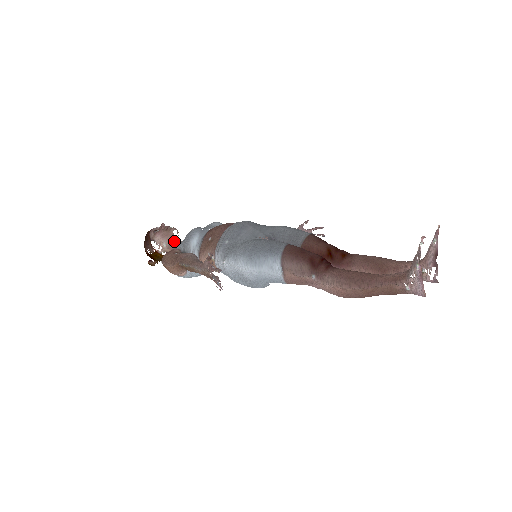
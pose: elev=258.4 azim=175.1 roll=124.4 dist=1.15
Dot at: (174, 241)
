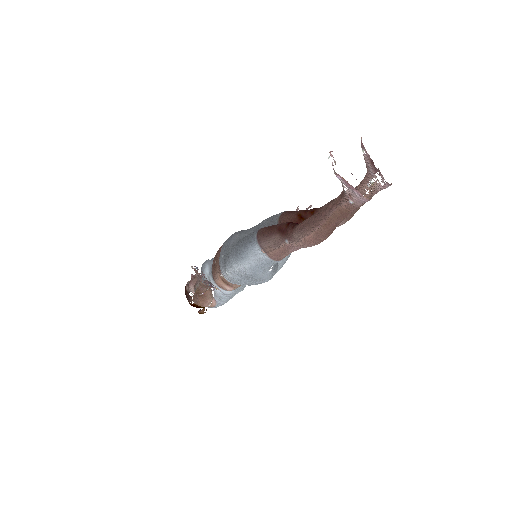
Dot at: occluded
